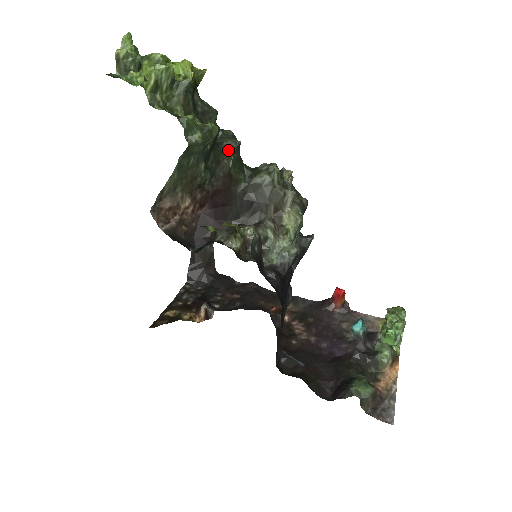
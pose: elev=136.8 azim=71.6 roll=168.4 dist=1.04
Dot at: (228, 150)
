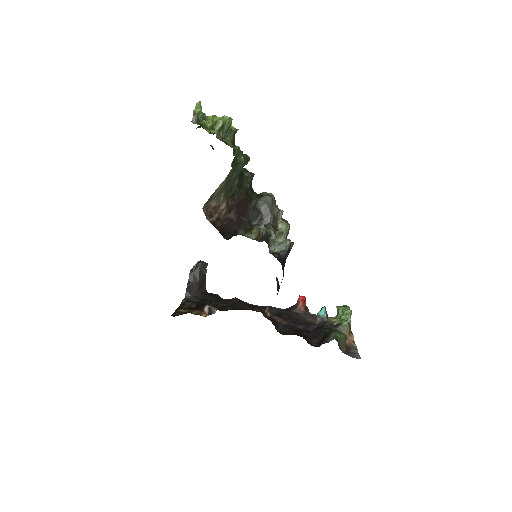
Dot at: (247, 178)
